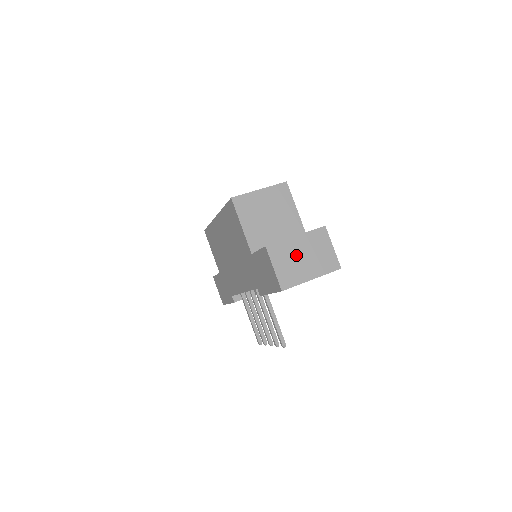
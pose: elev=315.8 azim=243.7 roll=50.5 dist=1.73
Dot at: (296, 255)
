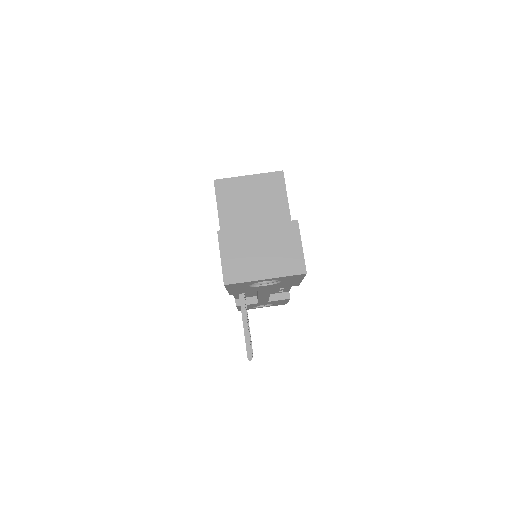
Dot at: (252, 247)
